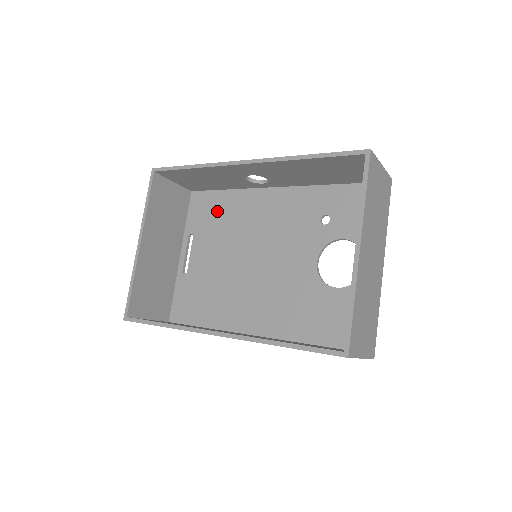
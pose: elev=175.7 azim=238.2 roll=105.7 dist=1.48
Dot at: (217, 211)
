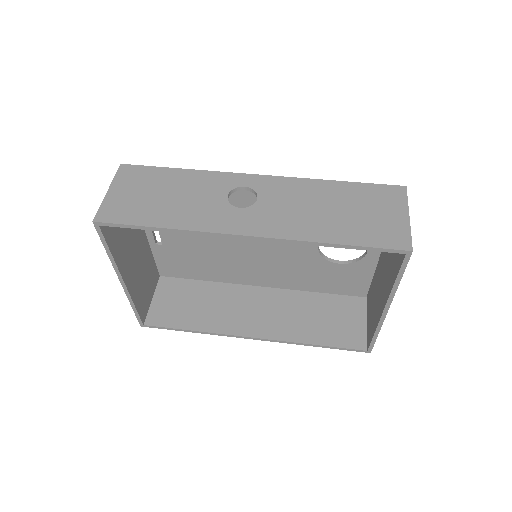
Dot at: occluded
